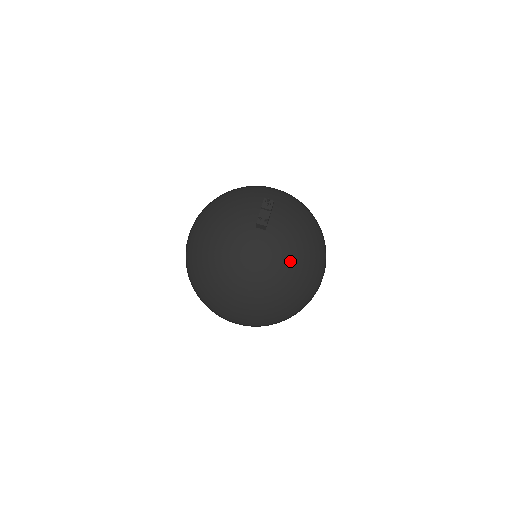
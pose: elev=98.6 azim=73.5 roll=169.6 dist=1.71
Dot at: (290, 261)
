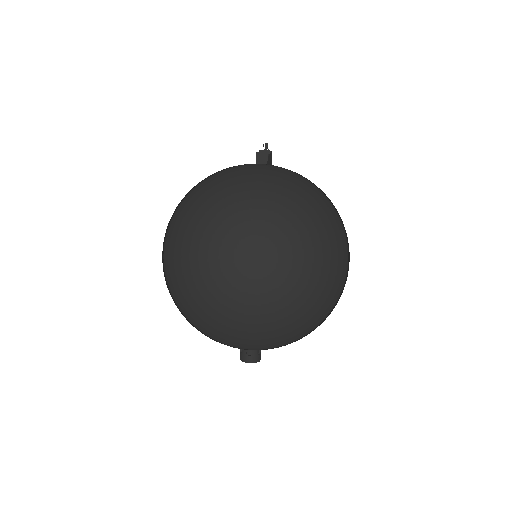
Dot at: (302, 179)
